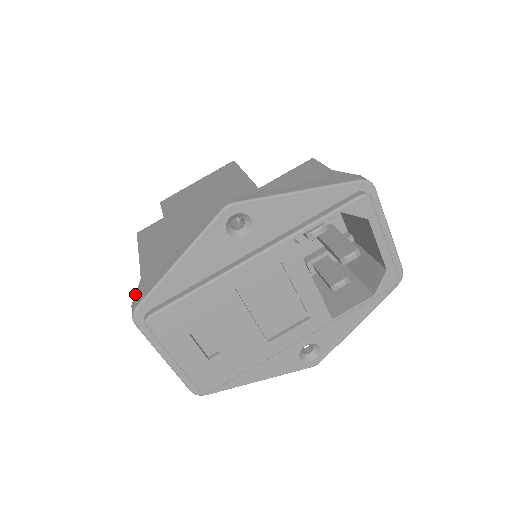
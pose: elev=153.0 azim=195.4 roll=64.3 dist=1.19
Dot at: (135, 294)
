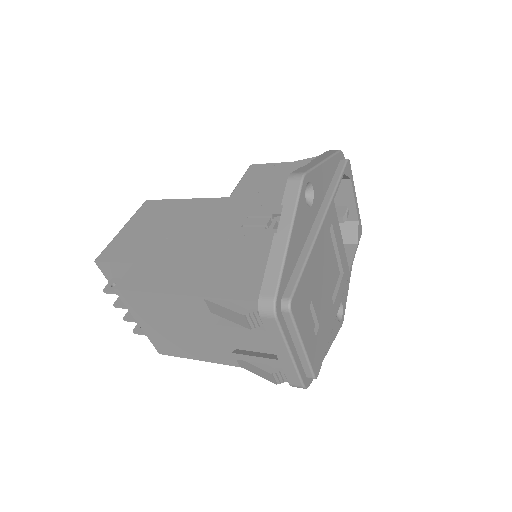
Dot at: (228, 308)
